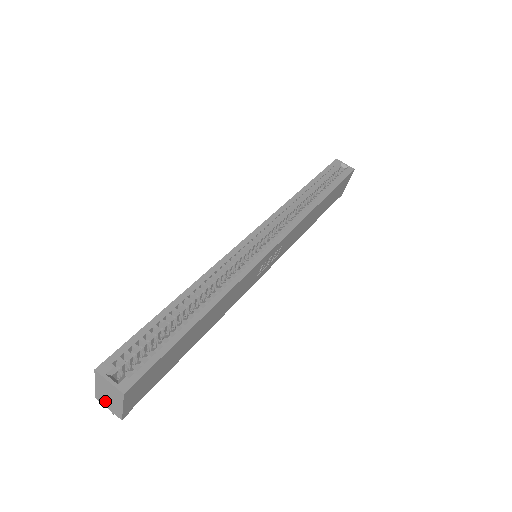
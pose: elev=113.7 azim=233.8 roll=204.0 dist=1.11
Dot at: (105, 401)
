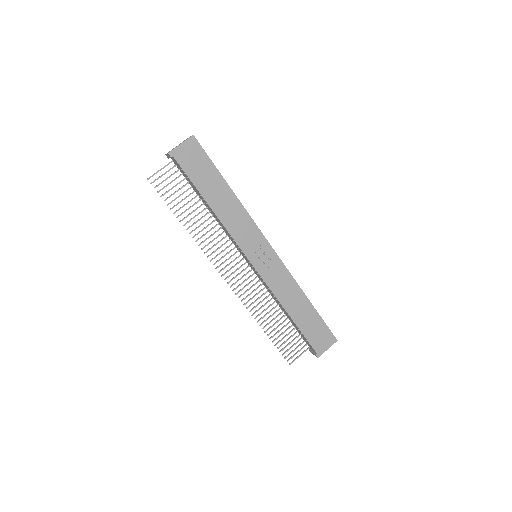
Dot at: occluded
